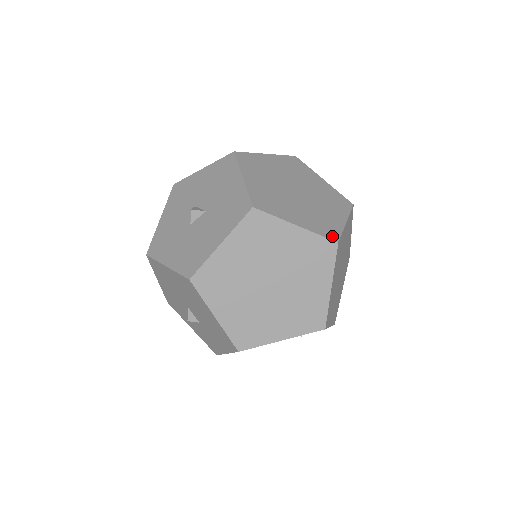
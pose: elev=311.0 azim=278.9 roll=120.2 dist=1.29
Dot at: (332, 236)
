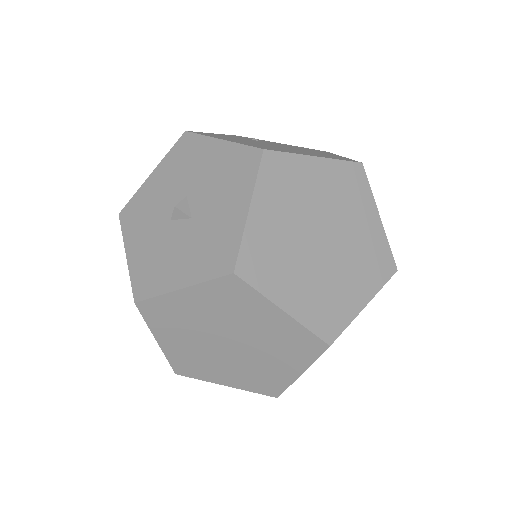
Dot at: (328, 333)
